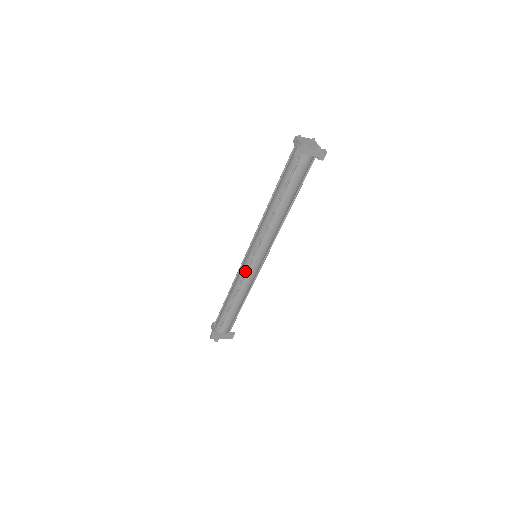
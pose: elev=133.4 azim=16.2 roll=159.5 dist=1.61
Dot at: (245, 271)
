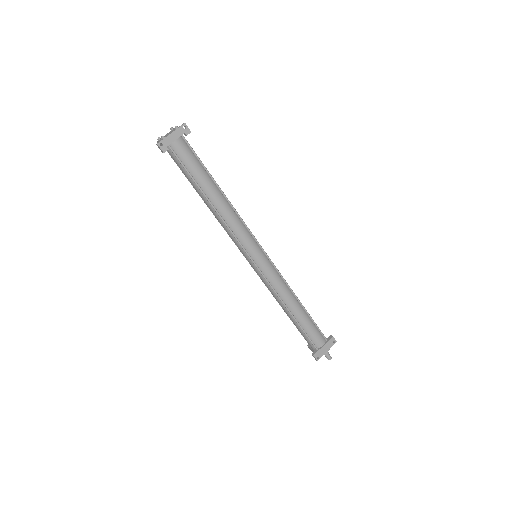
Dot at: (262, 276)
